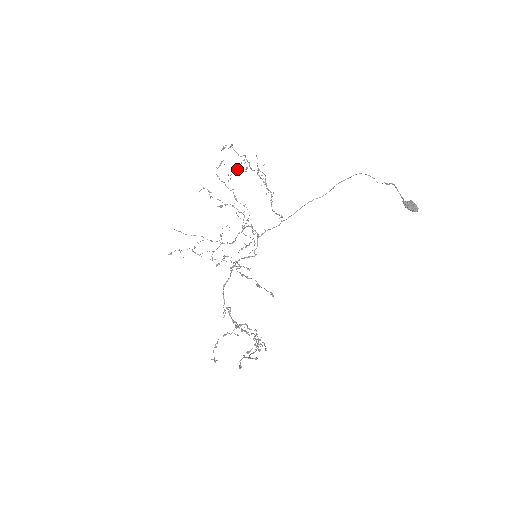
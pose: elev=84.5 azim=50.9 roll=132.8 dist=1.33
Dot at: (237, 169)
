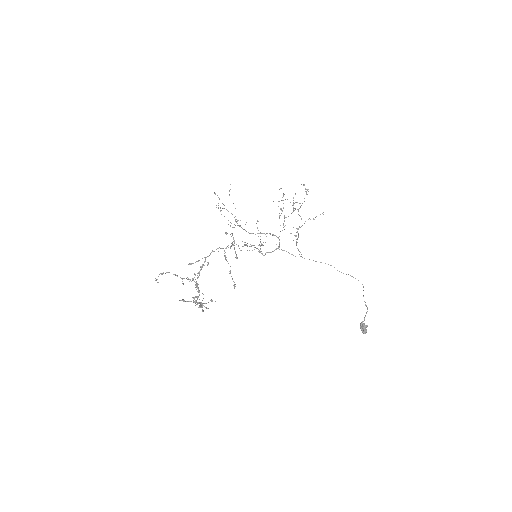
Dot at: occluded
